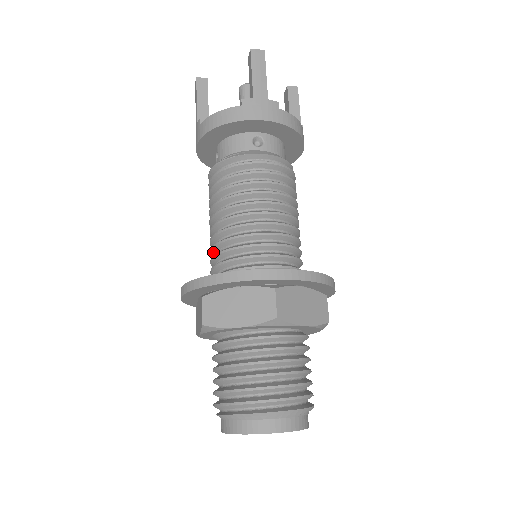
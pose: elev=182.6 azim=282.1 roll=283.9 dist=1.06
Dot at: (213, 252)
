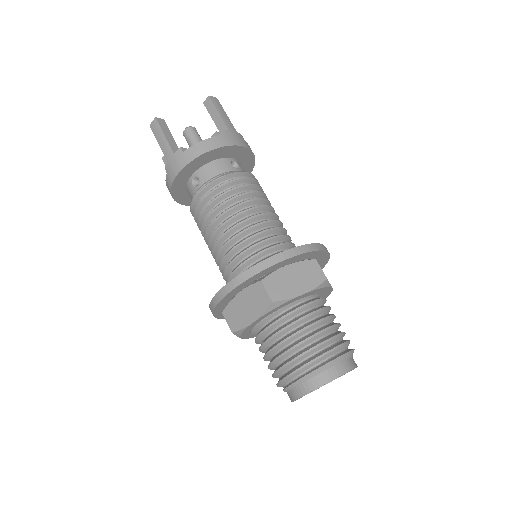
Dot at: (231, 255)
